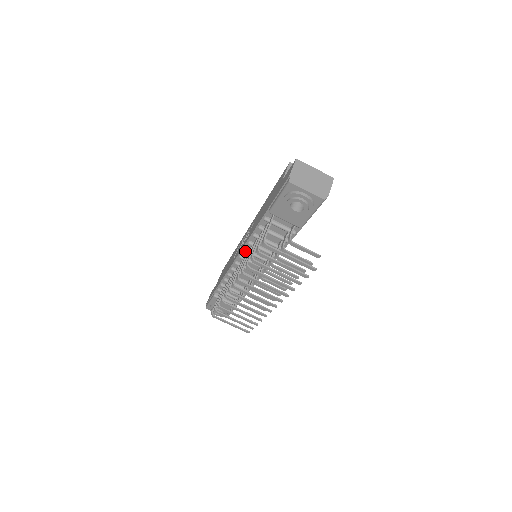
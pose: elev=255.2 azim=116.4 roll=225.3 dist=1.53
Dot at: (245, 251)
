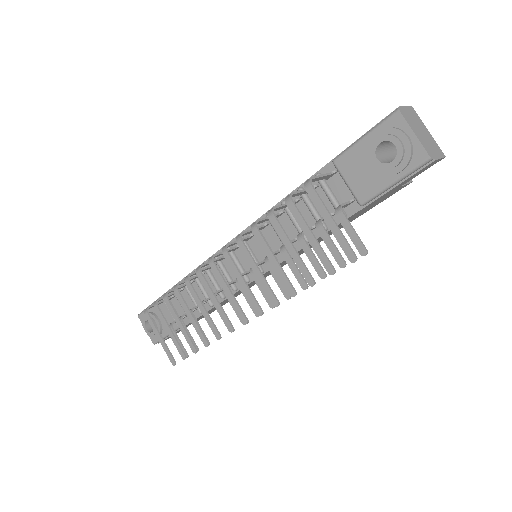
Dot at: occluded
